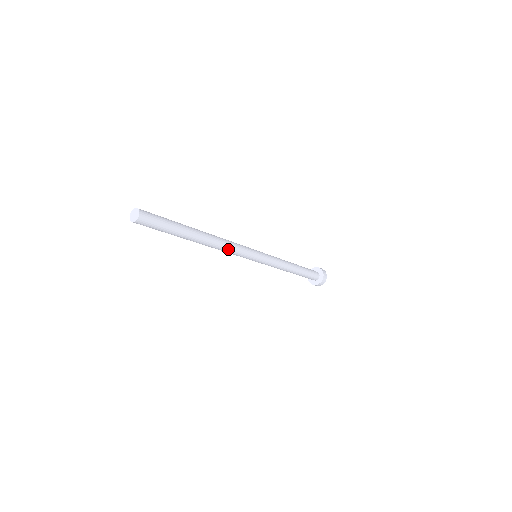
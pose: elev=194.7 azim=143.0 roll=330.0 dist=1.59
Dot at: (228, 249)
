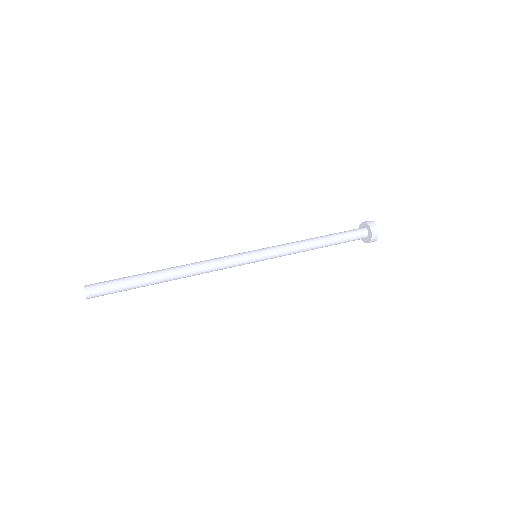
Dot at: (209, 269)
